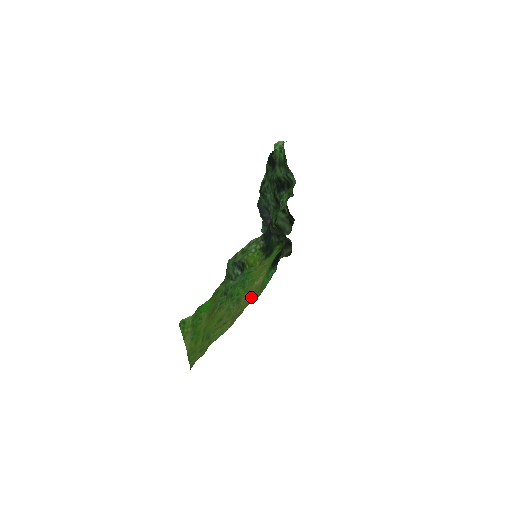
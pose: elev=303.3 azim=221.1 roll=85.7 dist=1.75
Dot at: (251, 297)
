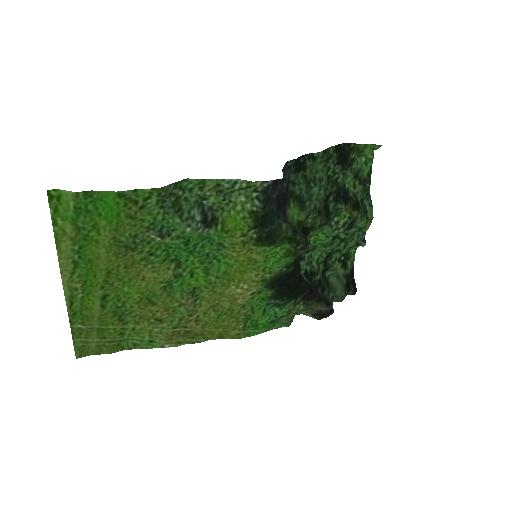
Dot at: (223, 320)
